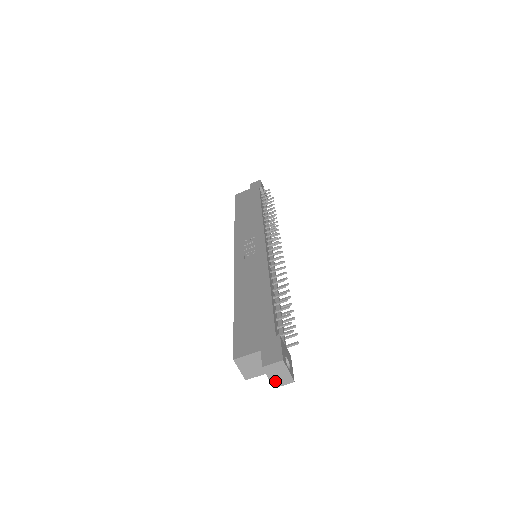
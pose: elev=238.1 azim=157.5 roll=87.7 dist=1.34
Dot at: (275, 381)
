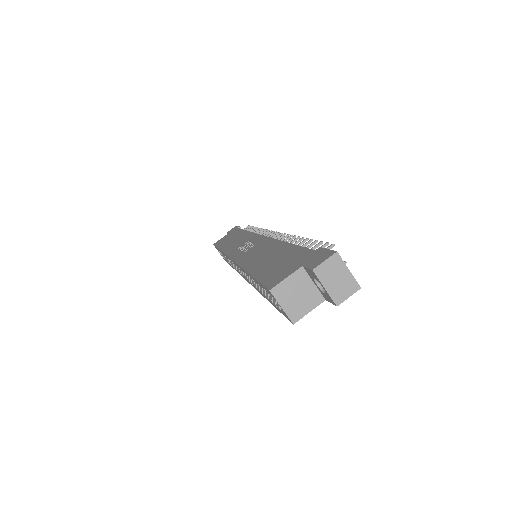
Dot at: (335, 293)
